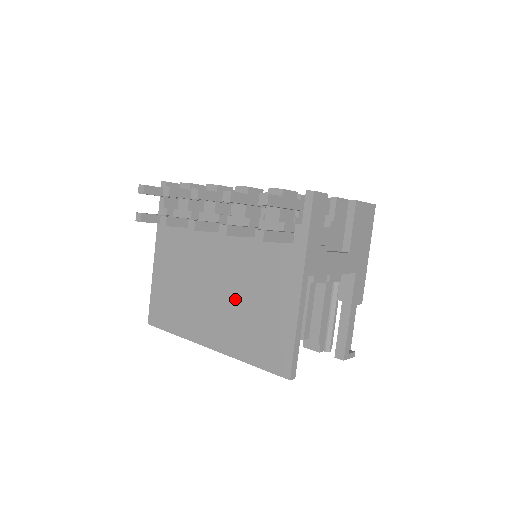
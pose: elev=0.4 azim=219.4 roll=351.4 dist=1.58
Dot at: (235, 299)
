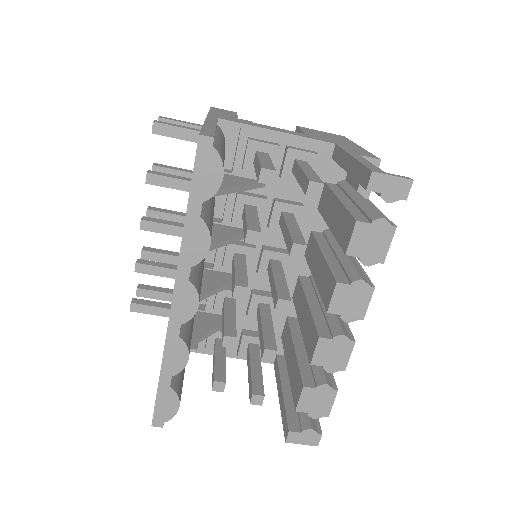
Dot at: occluded
